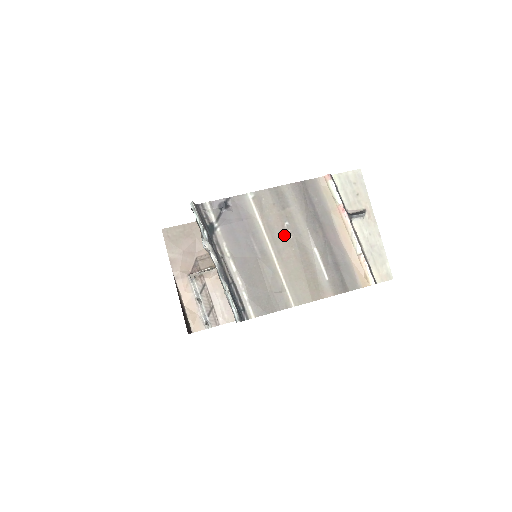
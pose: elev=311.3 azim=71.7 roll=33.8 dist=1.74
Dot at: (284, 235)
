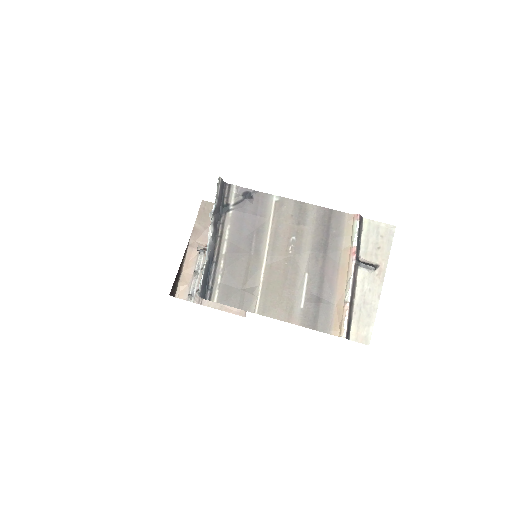
Dot at: (285, 247)
